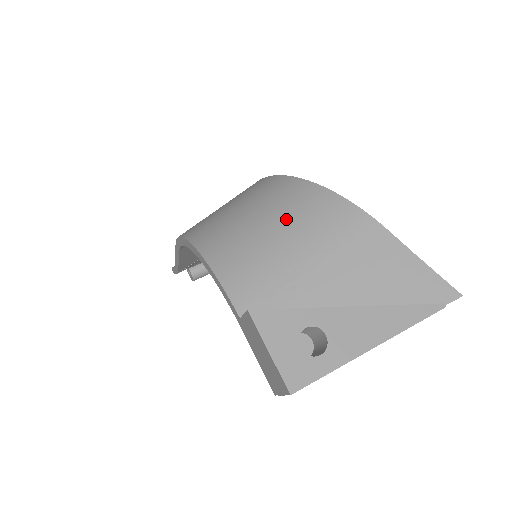
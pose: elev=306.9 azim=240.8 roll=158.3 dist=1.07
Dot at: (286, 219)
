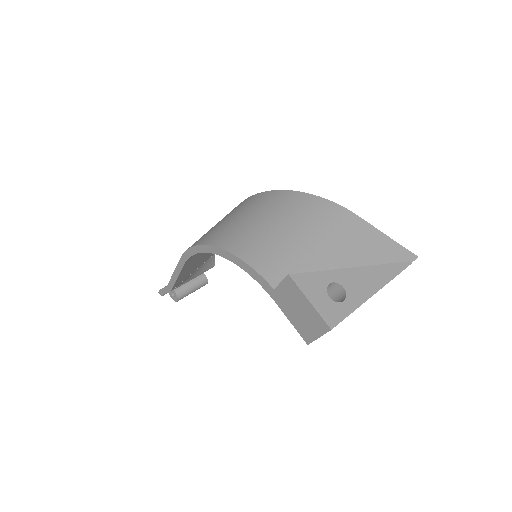
Dot at: (287, 218)
